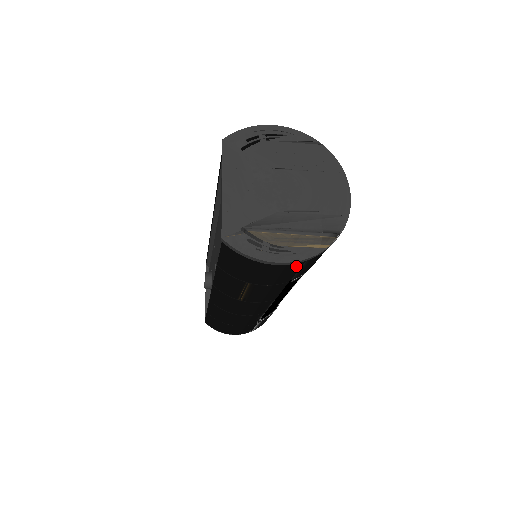
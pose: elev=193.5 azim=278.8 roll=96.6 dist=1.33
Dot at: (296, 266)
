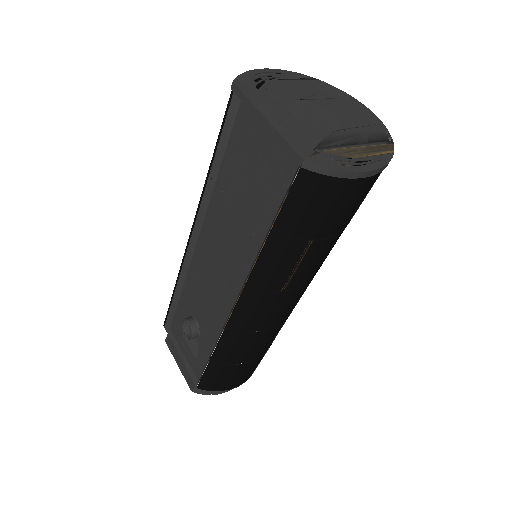
Dot at: (371, 184)
